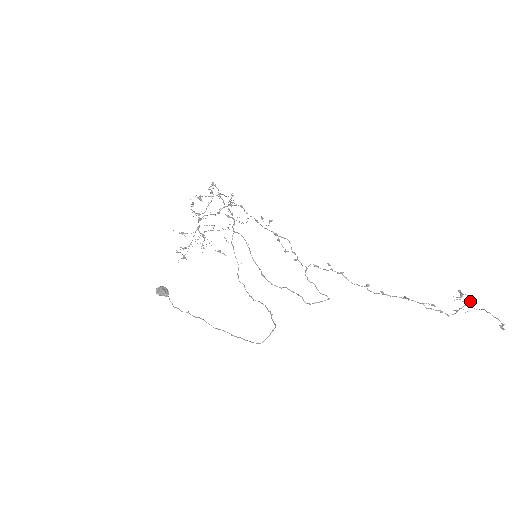
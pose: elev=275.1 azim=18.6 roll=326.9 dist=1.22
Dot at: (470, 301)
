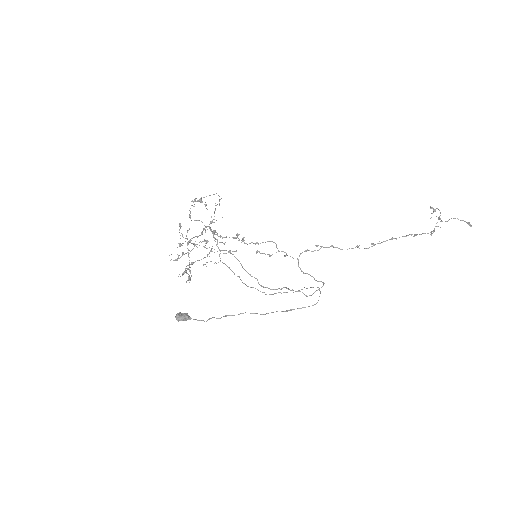
Dot at: (440, 215)
